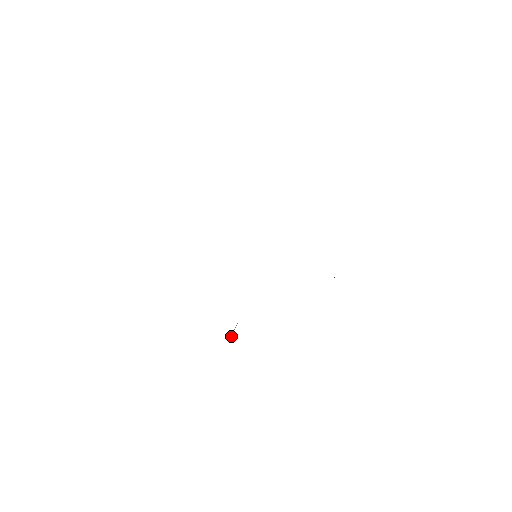
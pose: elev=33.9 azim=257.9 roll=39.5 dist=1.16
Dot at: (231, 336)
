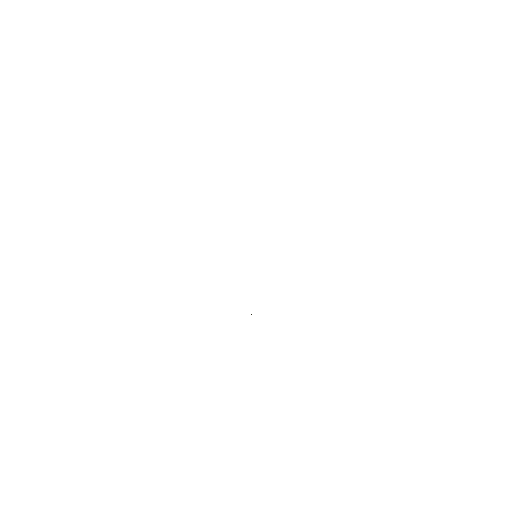
Dot at: occluded
